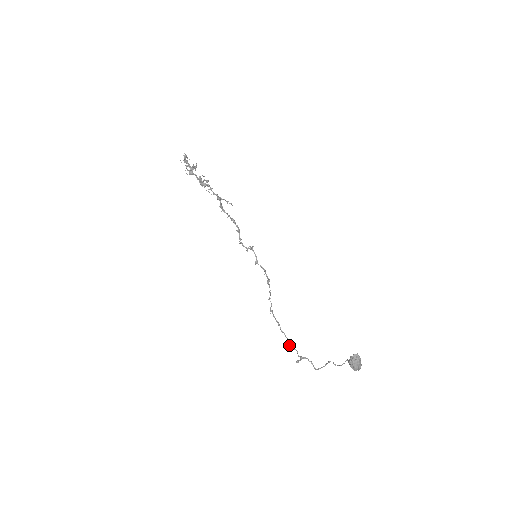
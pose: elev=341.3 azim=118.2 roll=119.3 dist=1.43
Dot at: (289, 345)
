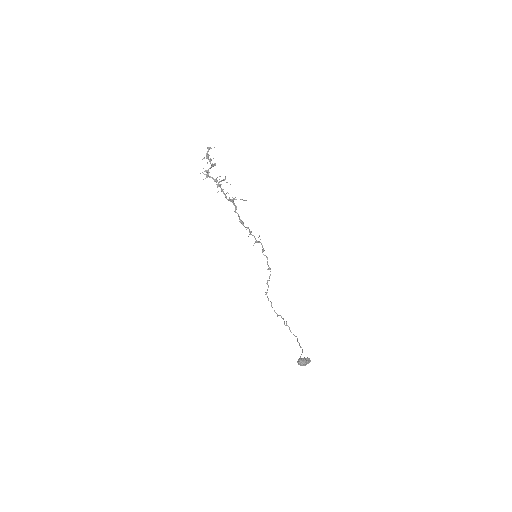
Dot at: (278, 315)
